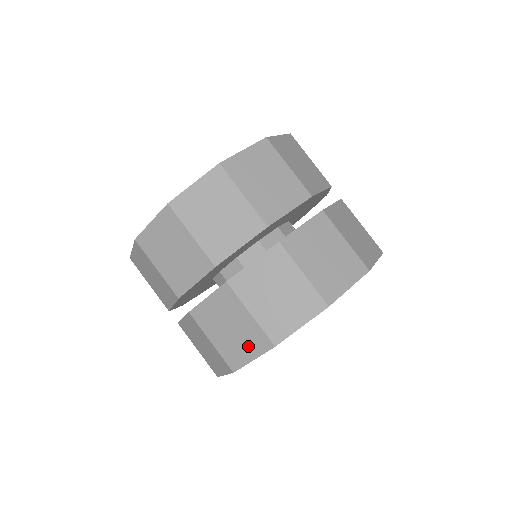
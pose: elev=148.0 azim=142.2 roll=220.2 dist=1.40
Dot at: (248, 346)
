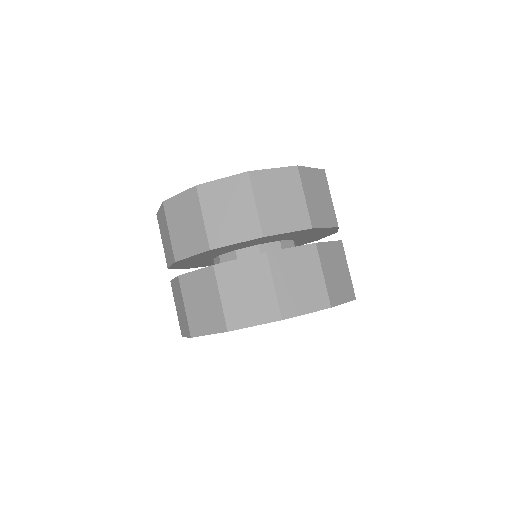
Dot at: (184, 326)
